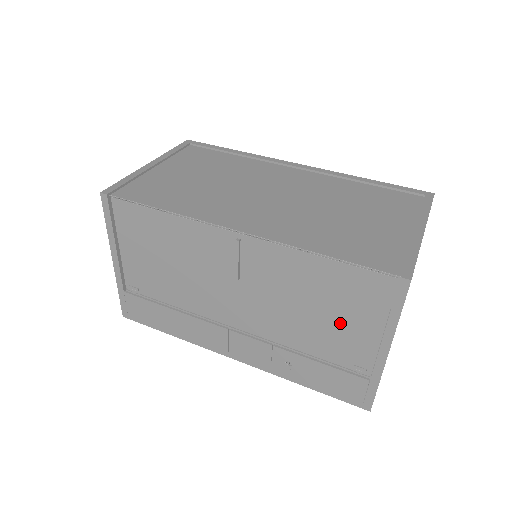
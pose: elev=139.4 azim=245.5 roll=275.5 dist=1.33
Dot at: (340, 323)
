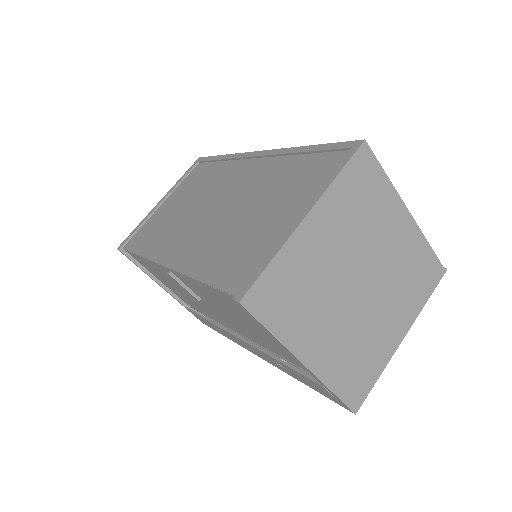
Dot at: (264, 334)
